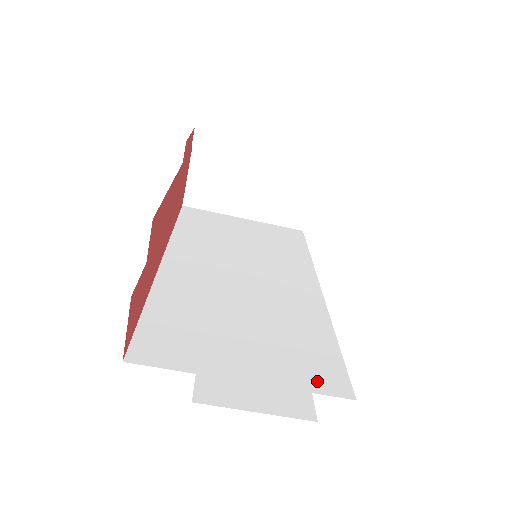
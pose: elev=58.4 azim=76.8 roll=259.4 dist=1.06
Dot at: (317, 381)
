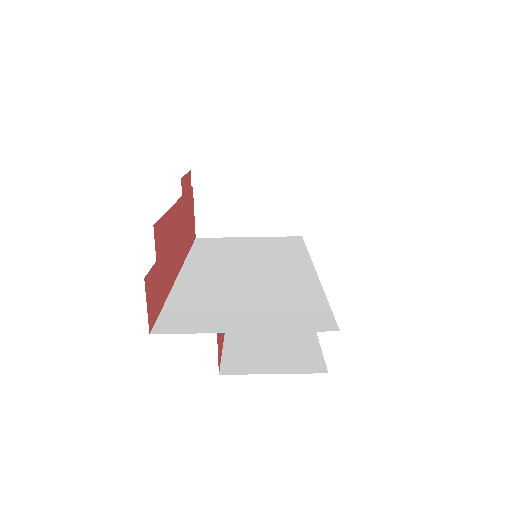
Dot at: (307, 325)
